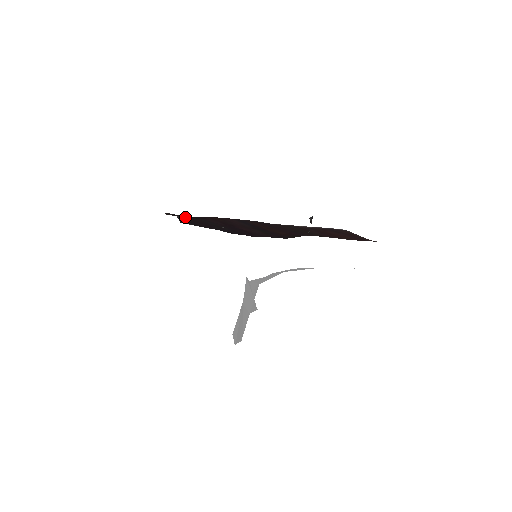
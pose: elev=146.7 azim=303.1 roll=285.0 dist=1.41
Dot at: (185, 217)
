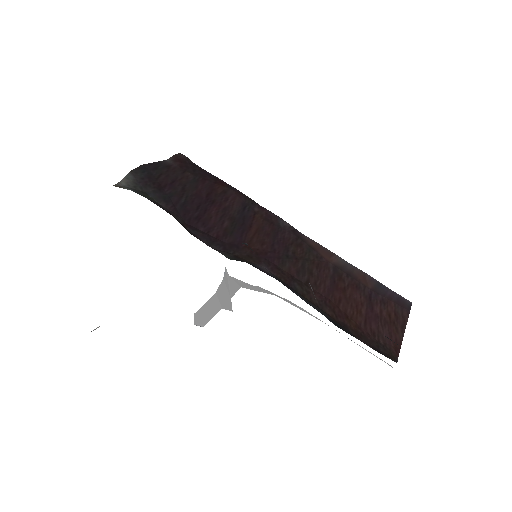
Dot at: (176, 165)
